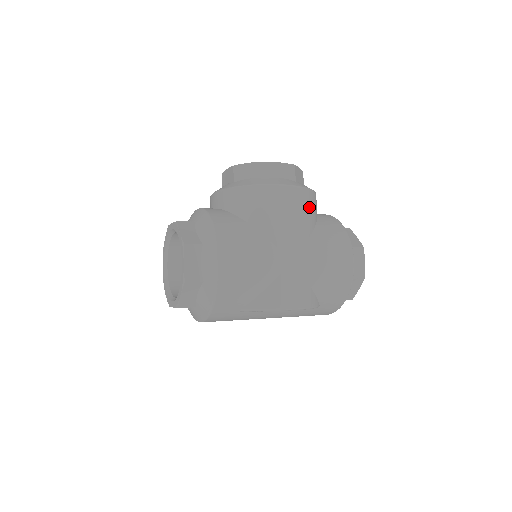
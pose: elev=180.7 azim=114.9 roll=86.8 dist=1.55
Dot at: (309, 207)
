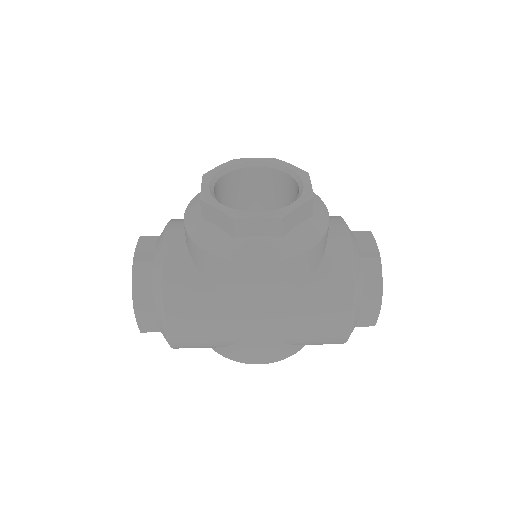
Dot at: (295, 274)
